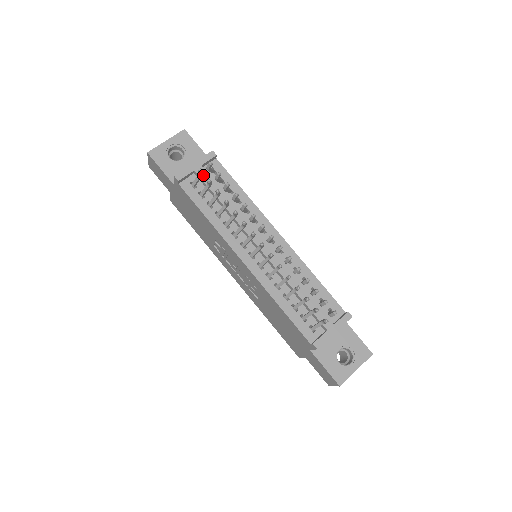
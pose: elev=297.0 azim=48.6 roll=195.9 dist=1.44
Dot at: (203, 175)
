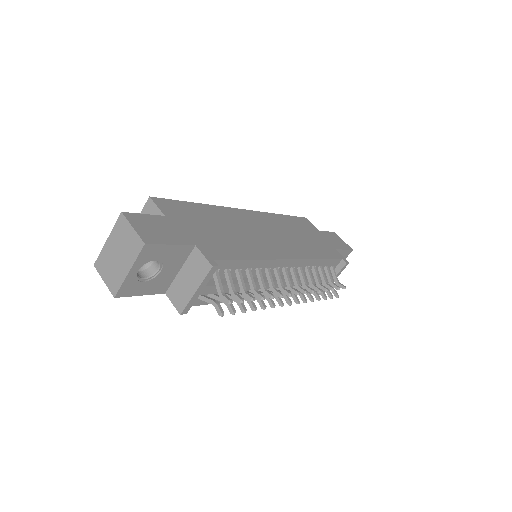
Dot at: (210, 291)
